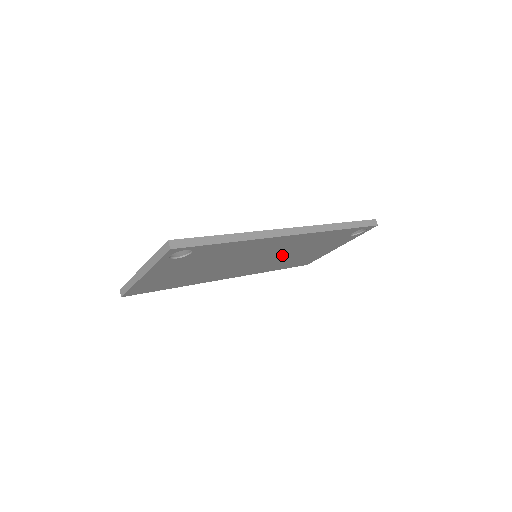
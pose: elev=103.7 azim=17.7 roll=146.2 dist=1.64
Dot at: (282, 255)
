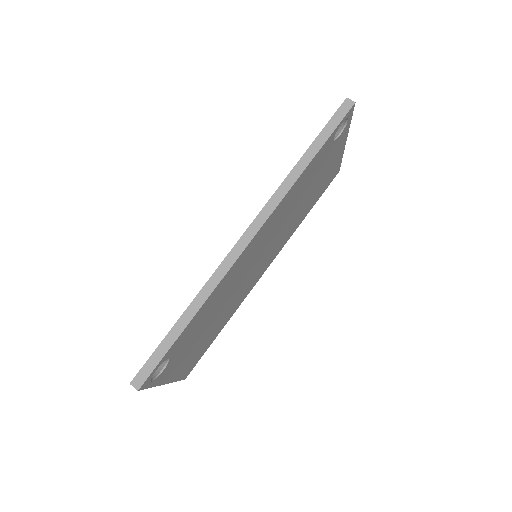
Dot at: (283, 225)
